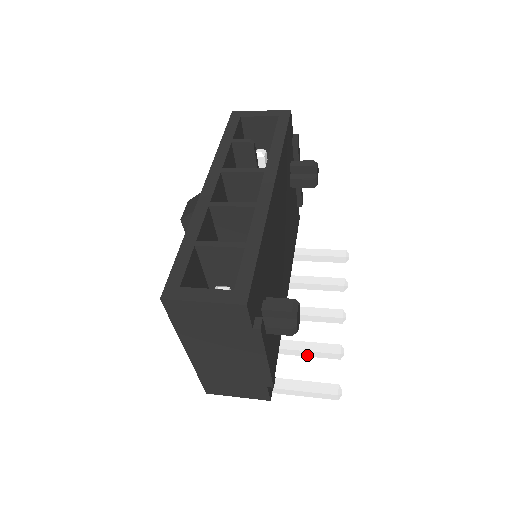
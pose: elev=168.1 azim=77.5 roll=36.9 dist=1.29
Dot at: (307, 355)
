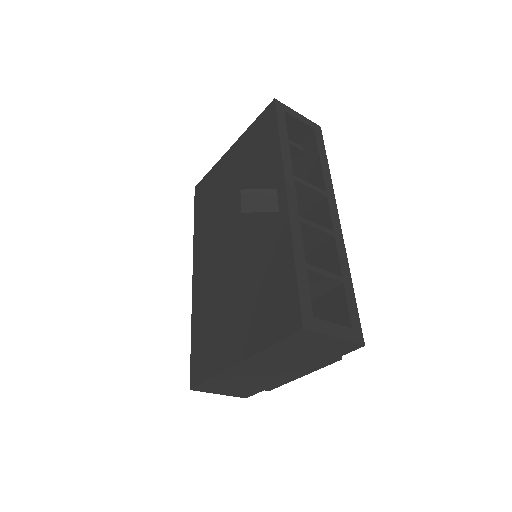
Dot at: occluded
